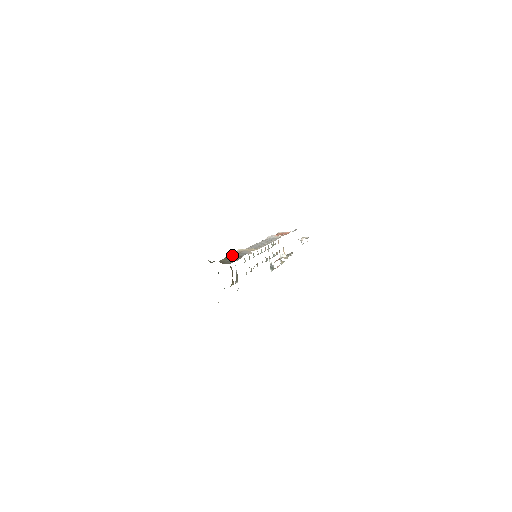
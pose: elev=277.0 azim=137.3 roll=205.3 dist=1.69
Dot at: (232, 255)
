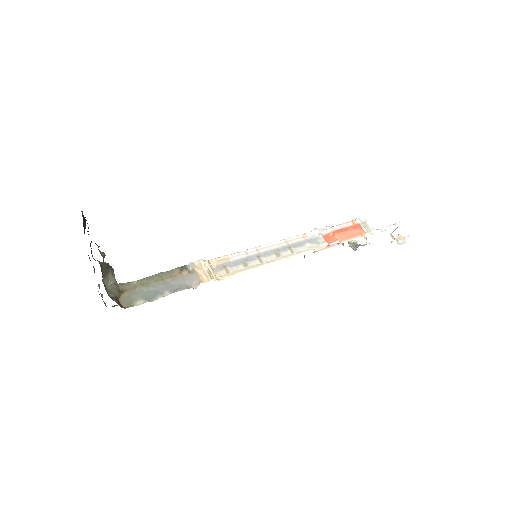
Dot at: (170, 274)
